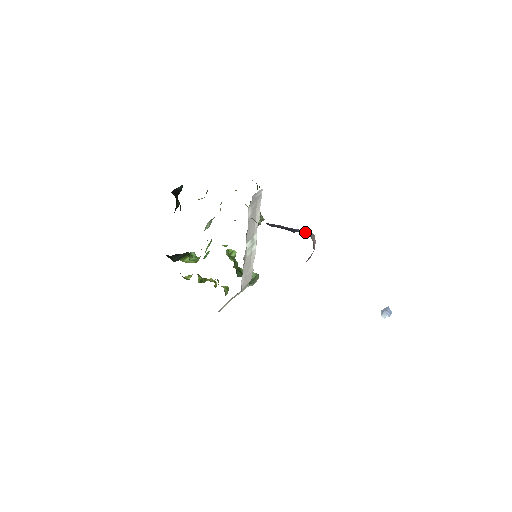
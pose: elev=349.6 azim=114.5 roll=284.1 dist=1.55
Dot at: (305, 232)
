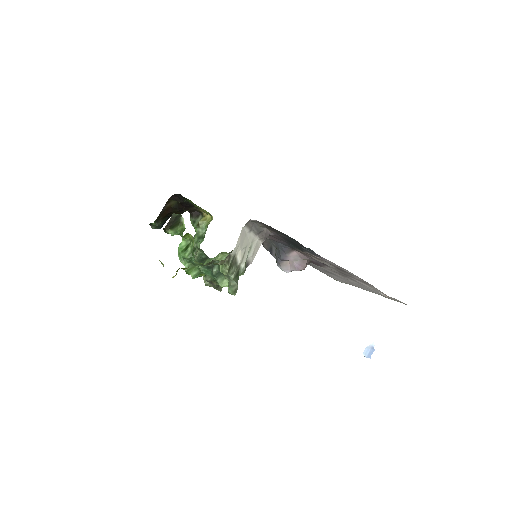
Dot at: occluded
